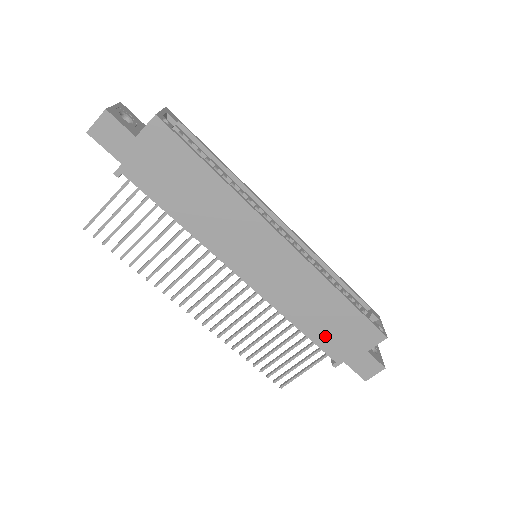
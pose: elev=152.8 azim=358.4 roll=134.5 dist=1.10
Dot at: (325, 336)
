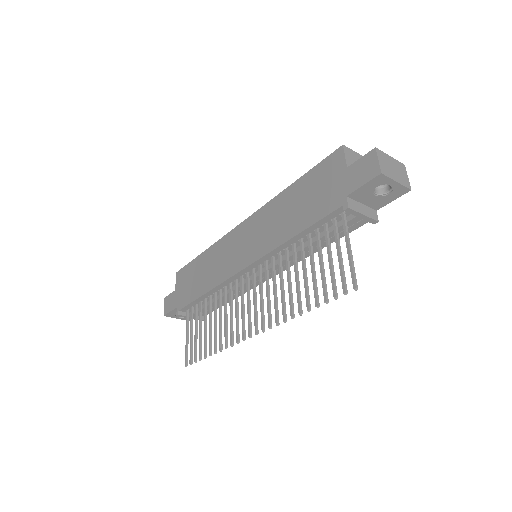
Dot at: (313, 211)
